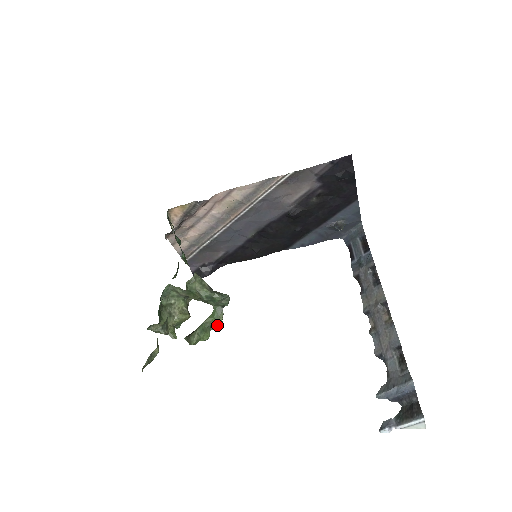
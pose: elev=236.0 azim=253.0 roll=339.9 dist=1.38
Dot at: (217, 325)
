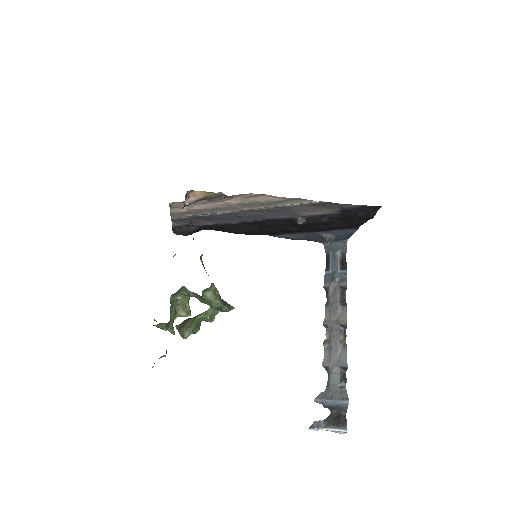
Dot at: (209, 321)
